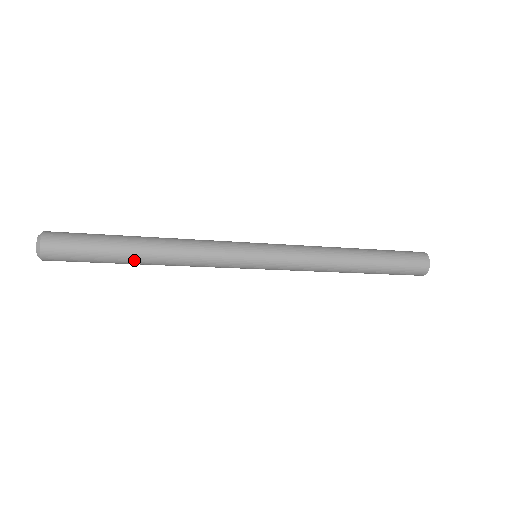
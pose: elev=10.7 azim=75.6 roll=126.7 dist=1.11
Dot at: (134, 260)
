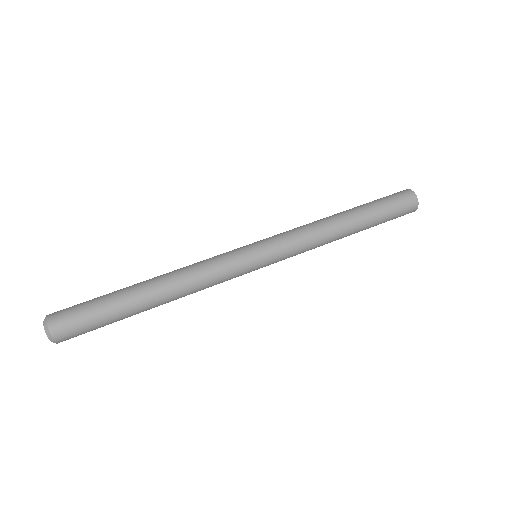
Dot at: (145, 309)
